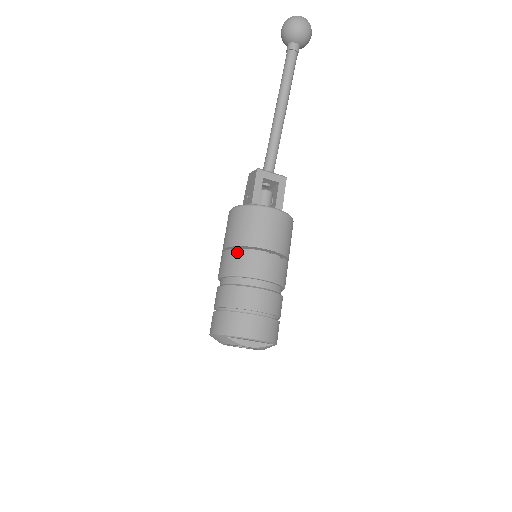
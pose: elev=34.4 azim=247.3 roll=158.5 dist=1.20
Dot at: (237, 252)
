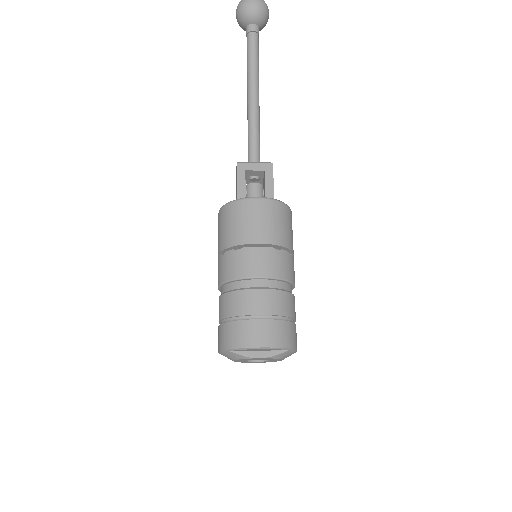
Dot at: (226, 255)
